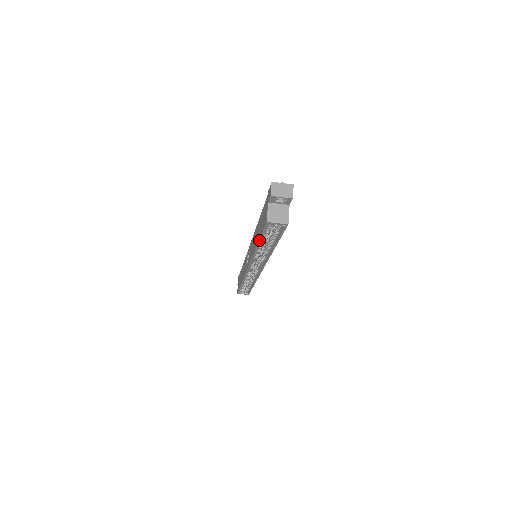
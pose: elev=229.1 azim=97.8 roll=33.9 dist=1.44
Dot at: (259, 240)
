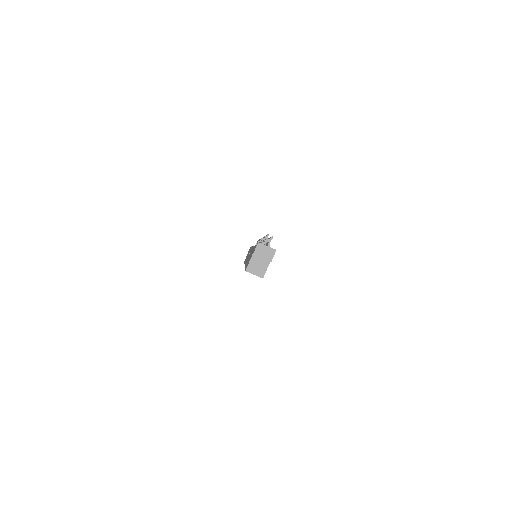
Dot at: occluded
